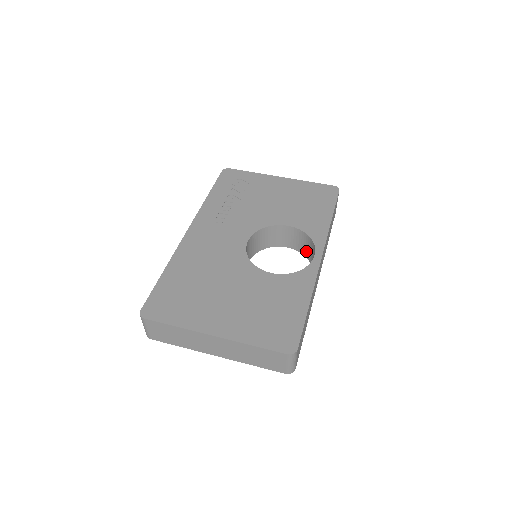
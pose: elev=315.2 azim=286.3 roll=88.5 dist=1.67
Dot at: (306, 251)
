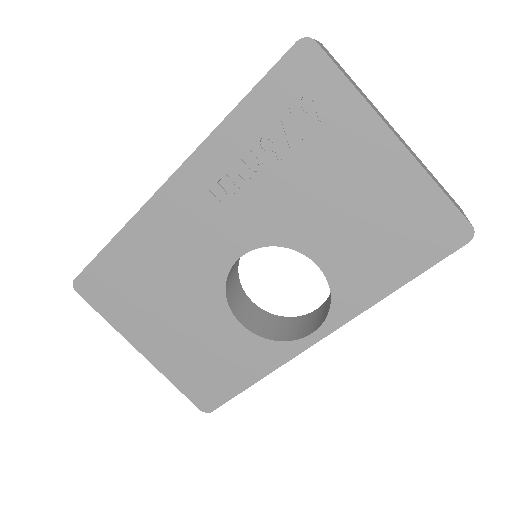
Dot at: occluded
